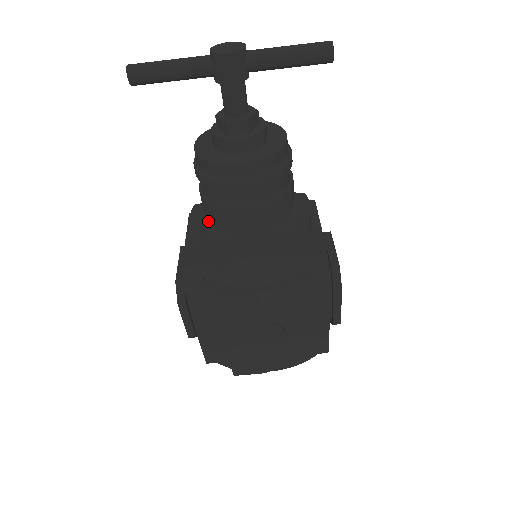
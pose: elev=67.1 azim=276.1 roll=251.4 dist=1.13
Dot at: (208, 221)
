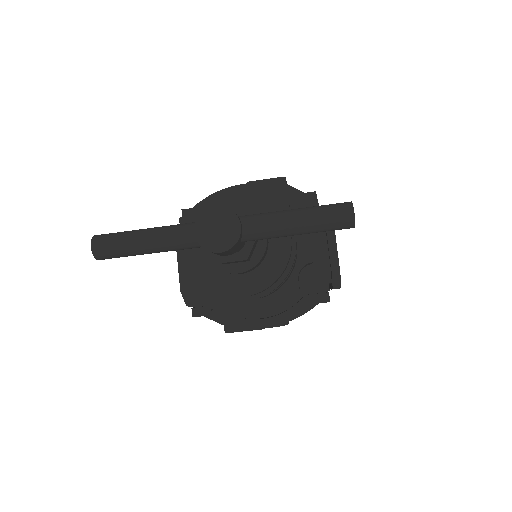
Dot at: occluded
